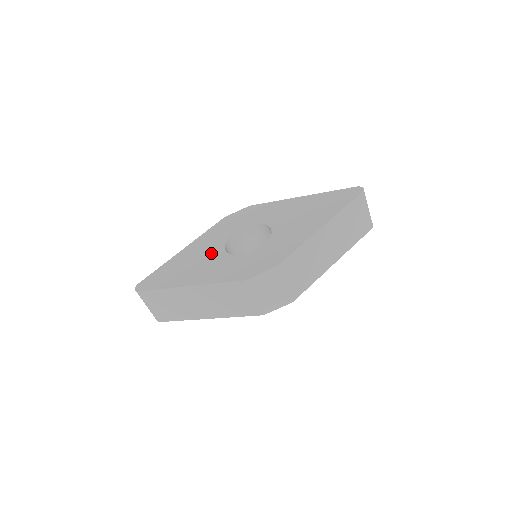
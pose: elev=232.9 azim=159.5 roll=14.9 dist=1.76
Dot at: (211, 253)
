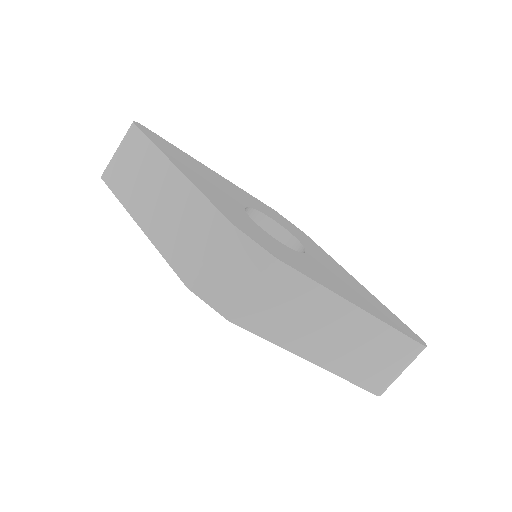
Dot at: (231, 193)
